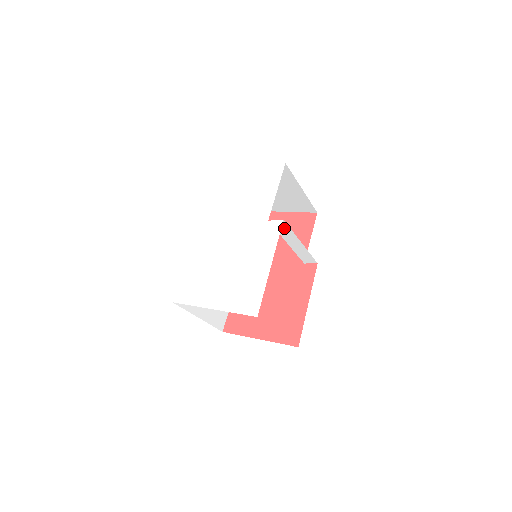
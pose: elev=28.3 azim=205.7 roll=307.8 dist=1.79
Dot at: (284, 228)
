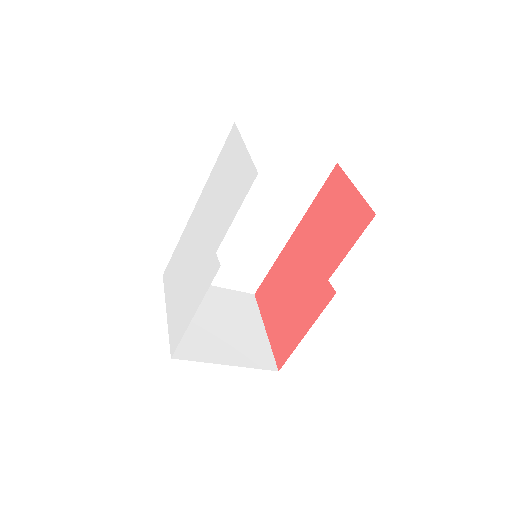
Dot at: occluded
